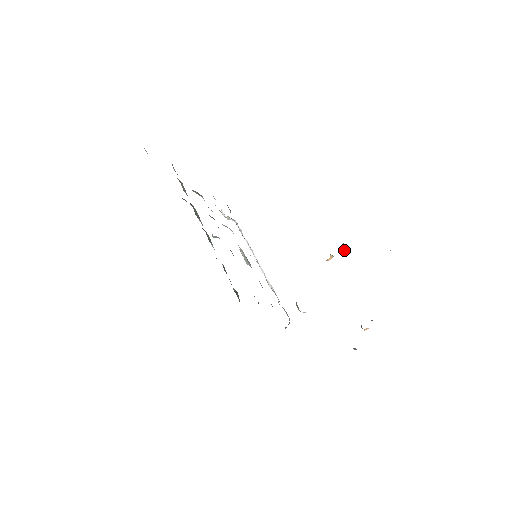
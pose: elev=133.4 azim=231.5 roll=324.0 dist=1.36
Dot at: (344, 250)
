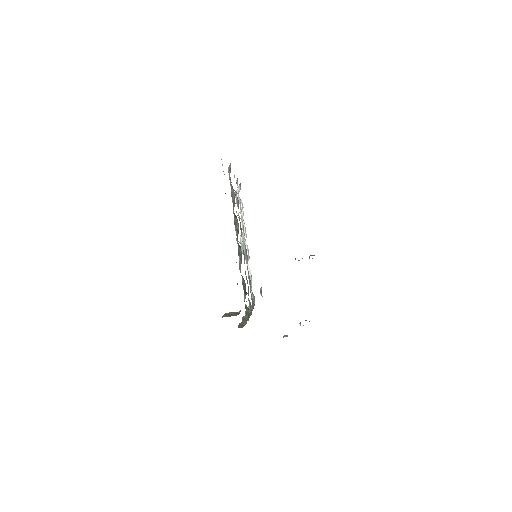
Dot at: occluded
